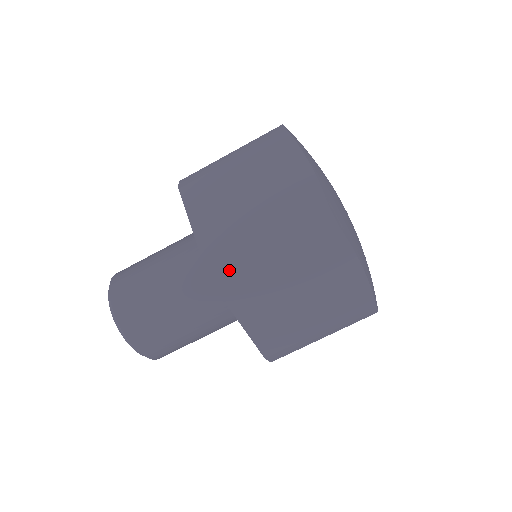
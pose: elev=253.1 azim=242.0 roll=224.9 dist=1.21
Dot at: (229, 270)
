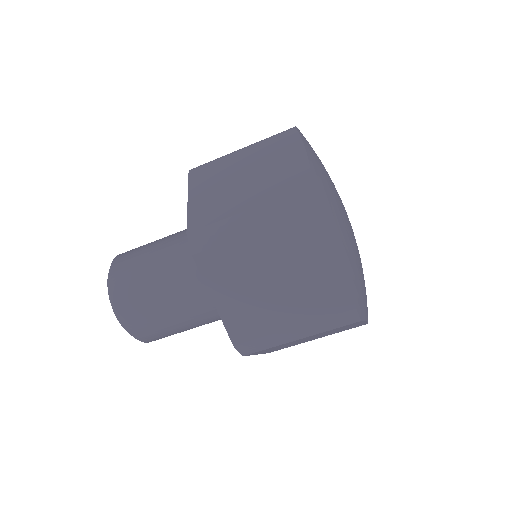
Dot at: (207, 237)
